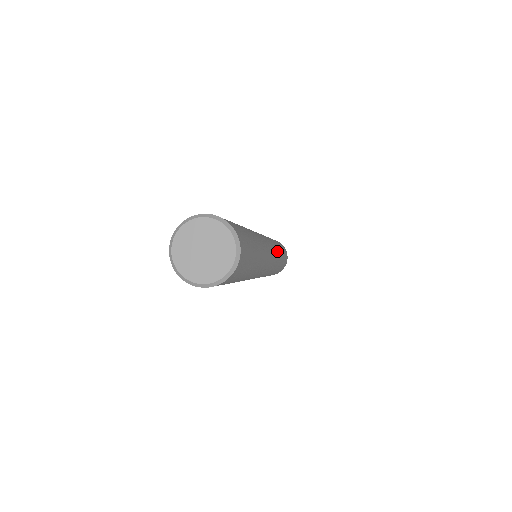
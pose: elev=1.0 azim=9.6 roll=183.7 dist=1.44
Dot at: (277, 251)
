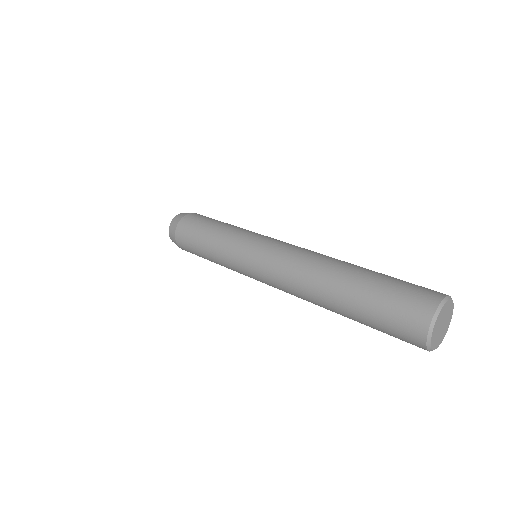
Dot at: occluded
